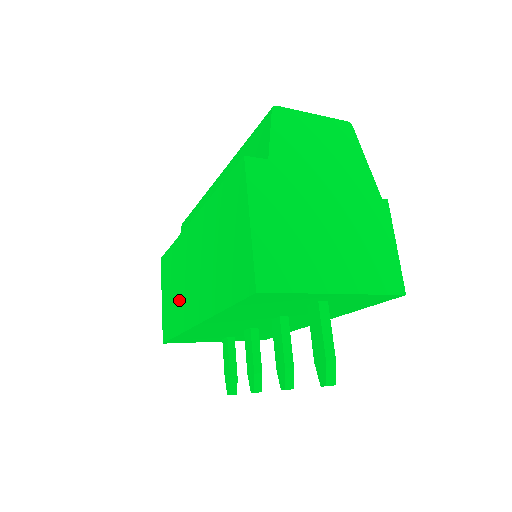
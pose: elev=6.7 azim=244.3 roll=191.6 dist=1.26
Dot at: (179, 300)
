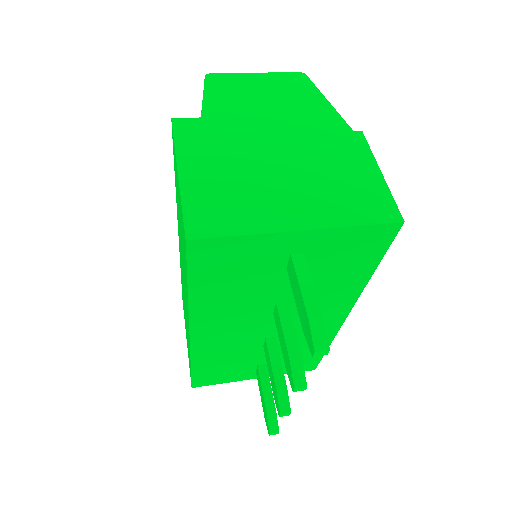
Dot at: occluded
